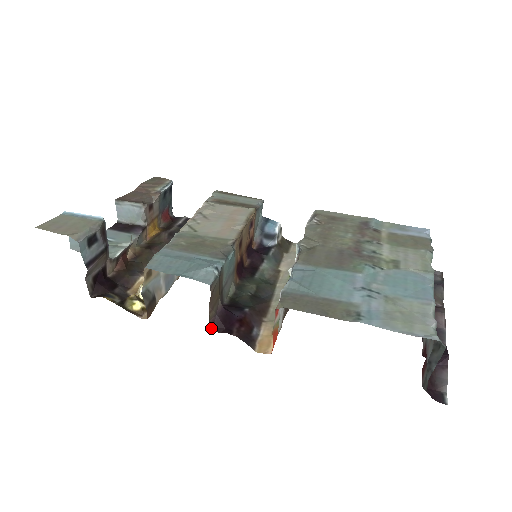
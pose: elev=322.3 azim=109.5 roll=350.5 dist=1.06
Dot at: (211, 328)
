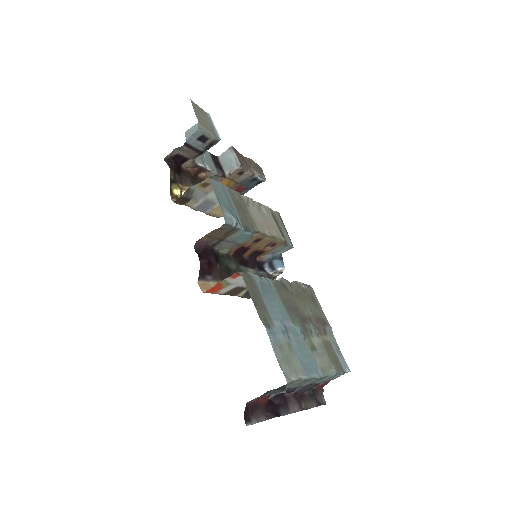
Dot at: (195, 244)
